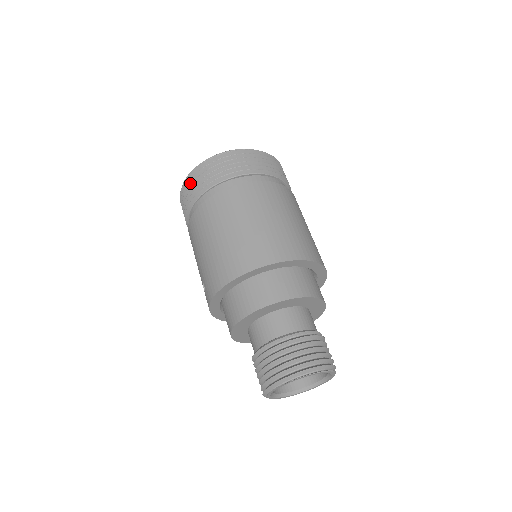
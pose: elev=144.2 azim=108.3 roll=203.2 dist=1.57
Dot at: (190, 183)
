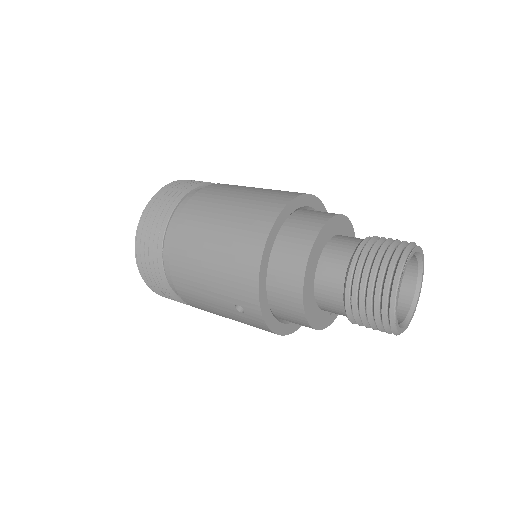
Dot at: (143, 249)
